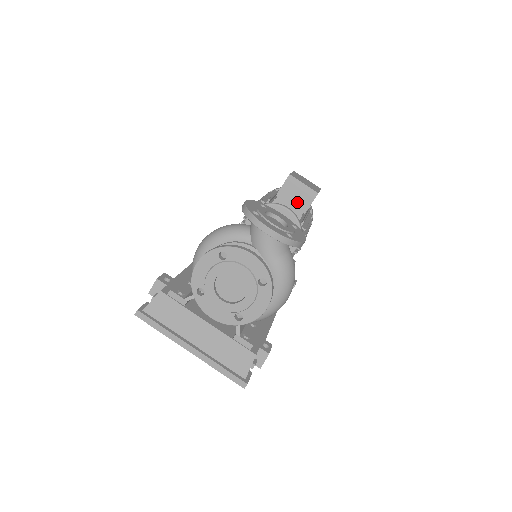
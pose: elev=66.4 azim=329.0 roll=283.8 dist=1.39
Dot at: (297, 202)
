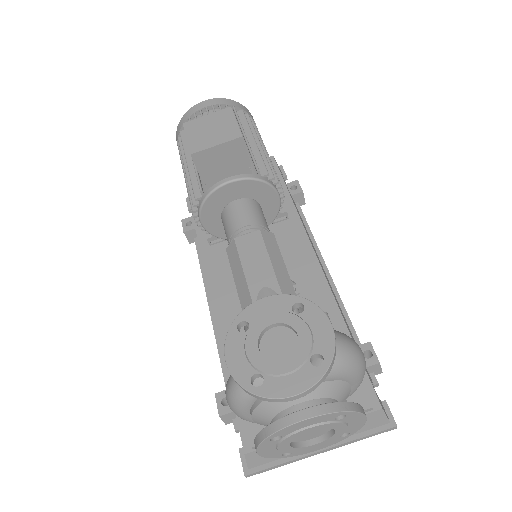
Dot at: (231, 166)
